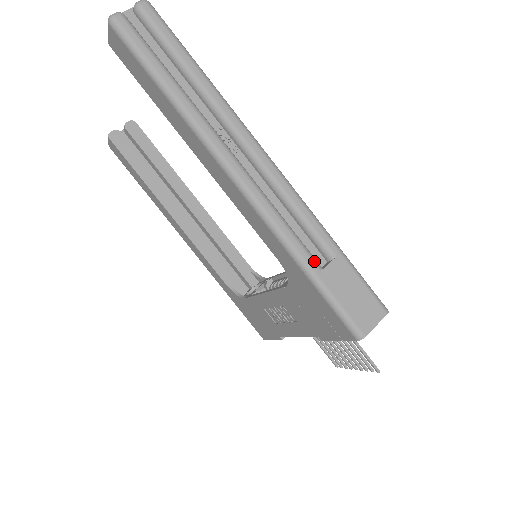
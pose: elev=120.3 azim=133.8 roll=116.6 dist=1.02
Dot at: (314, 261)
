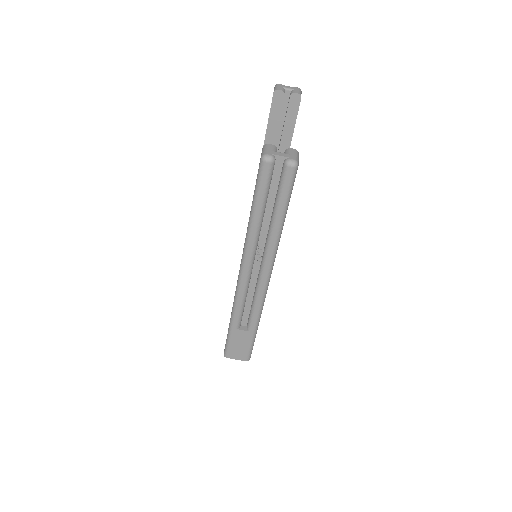
Dot at: (238, 324)
